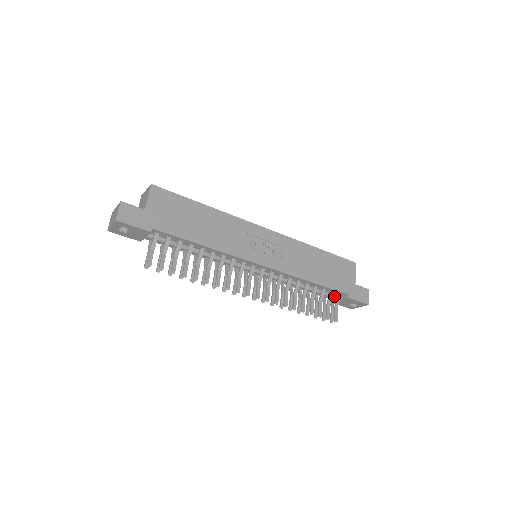
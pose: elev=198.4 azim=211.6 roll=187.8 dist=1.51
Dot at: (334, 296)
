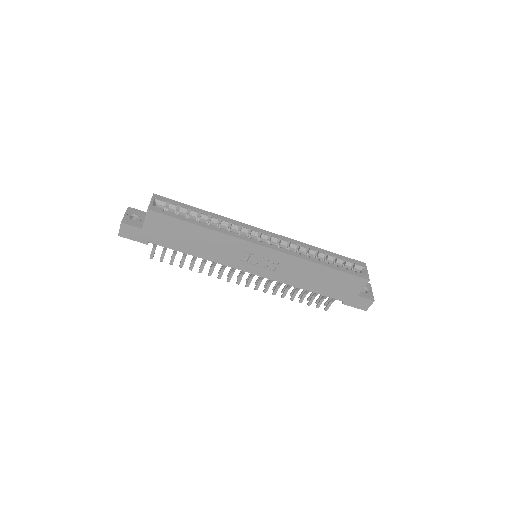
Dot at: occluded
